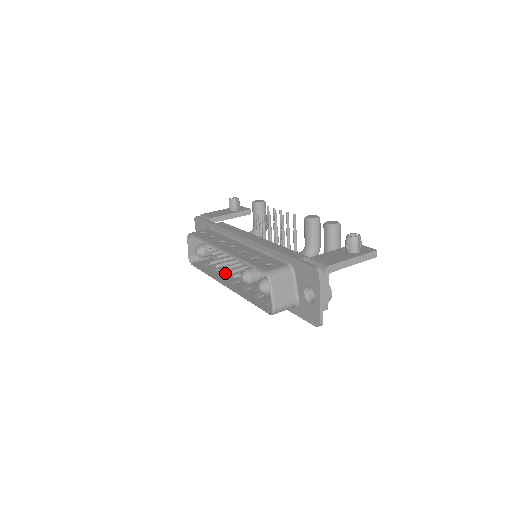
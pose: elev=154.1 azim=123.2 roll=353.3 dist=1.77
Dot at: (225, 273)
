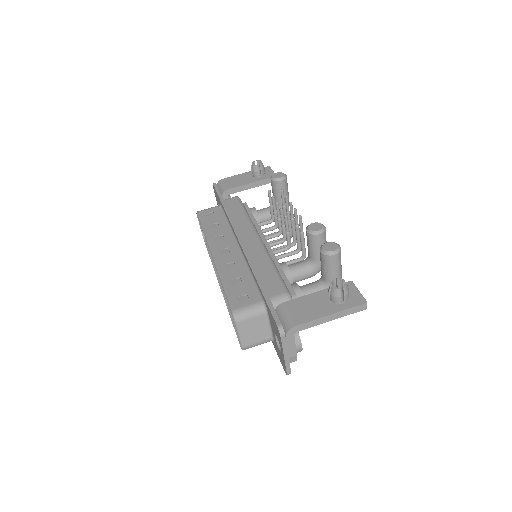
Dot at: occluded
